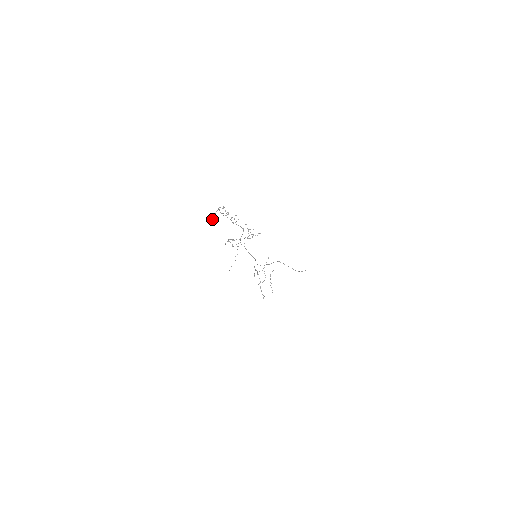
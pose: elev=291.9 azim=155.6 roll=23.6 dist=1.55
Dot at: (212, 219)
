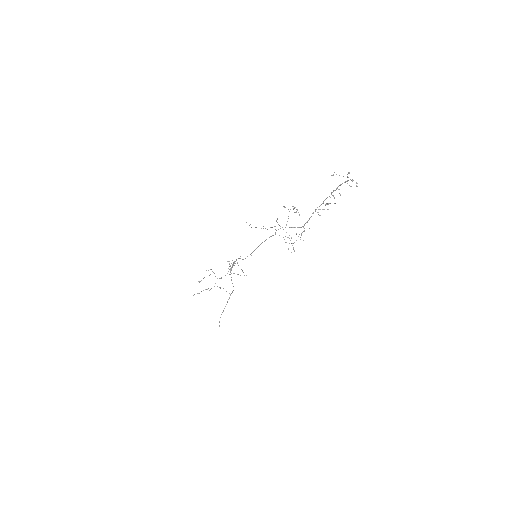
Dot at: occluded
